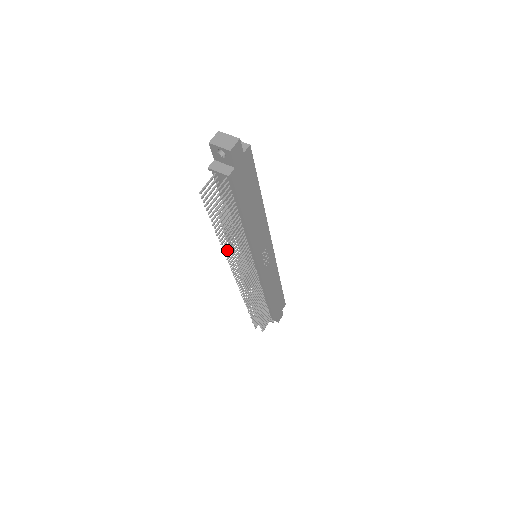
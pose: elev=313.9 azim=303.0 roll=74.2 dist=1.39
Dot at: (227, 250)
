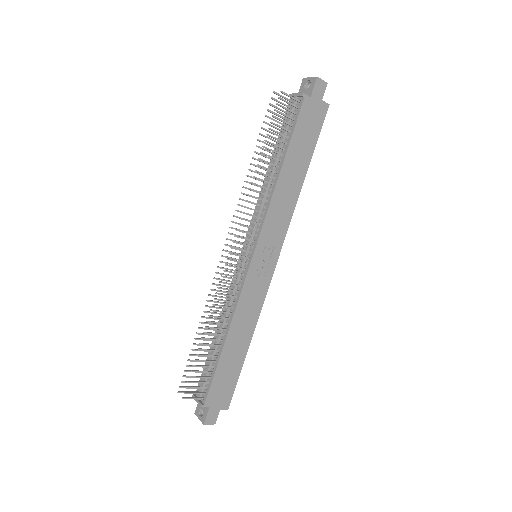
Dot at: occluded
